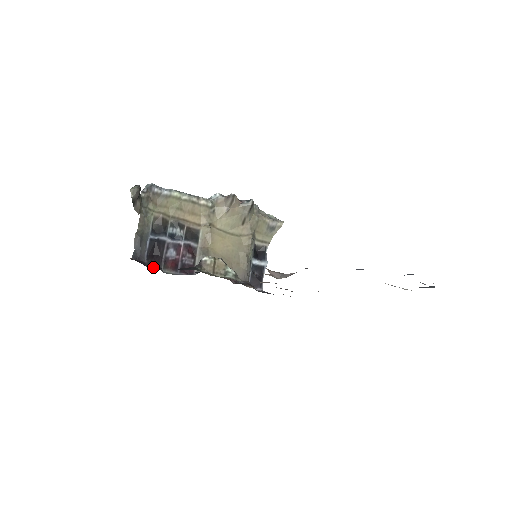
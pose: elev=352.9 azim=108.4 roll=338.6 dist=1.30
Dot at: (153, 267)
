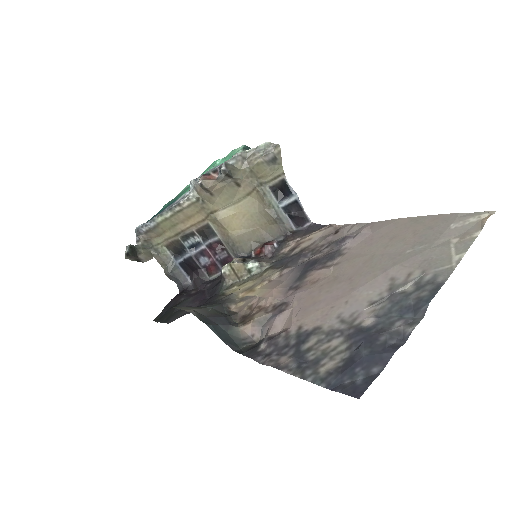
Dot at: (197, 292)
